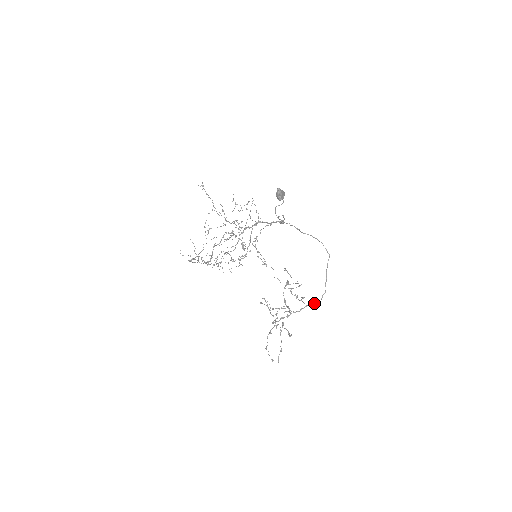
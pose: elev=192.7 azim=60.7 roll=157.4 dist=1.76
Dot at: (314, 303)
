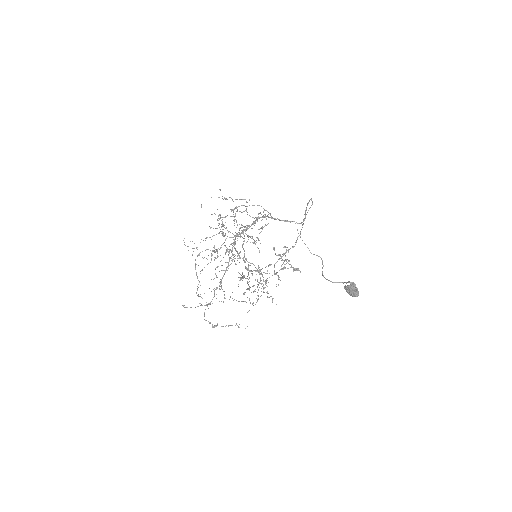
Dot at: (290, 248)
